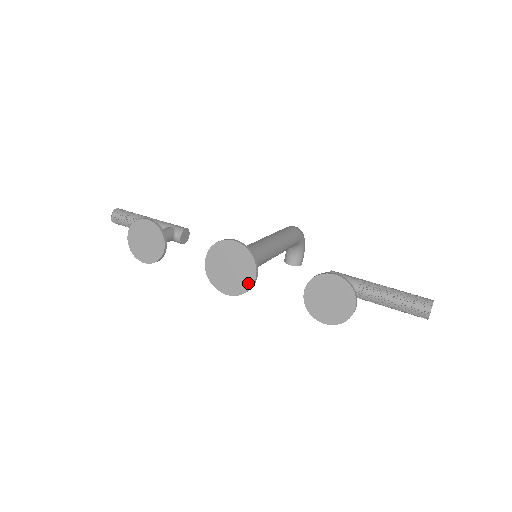
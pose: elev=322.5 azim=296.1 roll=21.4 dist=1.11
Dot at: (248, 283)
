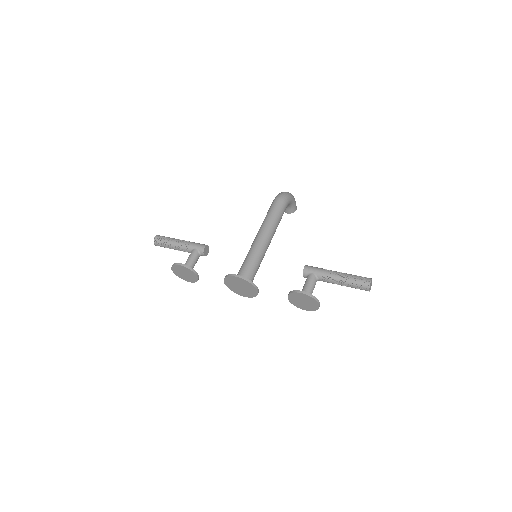
Dot at: (254, 293)
